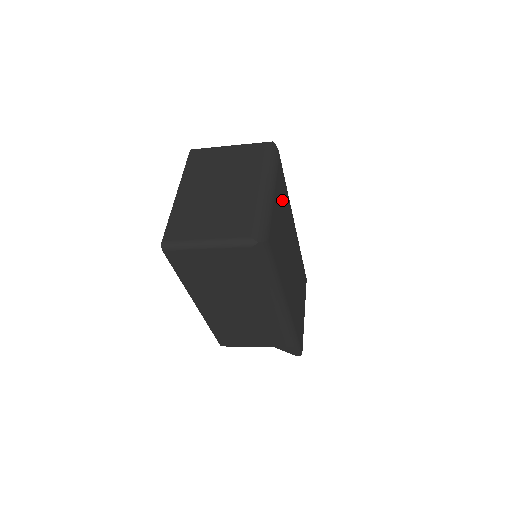
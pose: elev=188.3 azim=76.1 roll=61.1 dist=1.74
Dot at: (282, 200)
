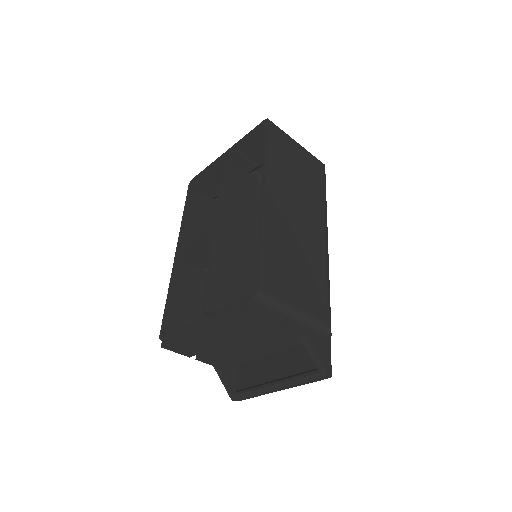
Dot at: occluded
